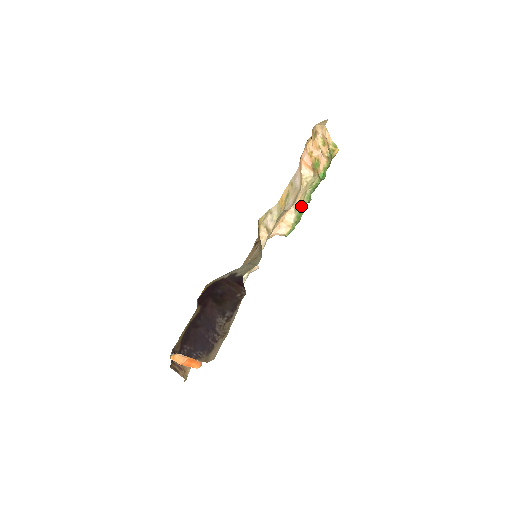
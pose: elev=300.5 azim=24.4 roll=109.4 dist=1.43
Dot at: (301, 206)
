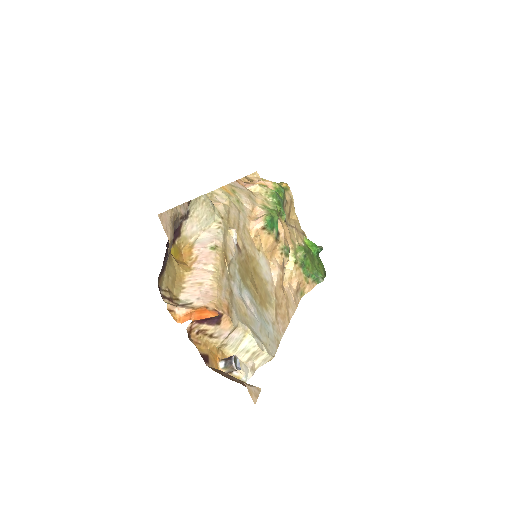
Dot at: occluded
